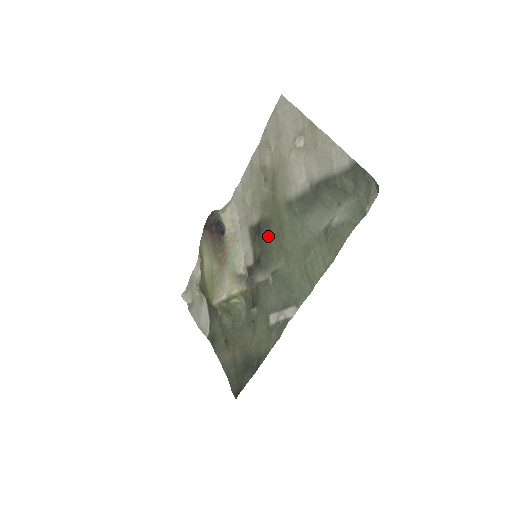
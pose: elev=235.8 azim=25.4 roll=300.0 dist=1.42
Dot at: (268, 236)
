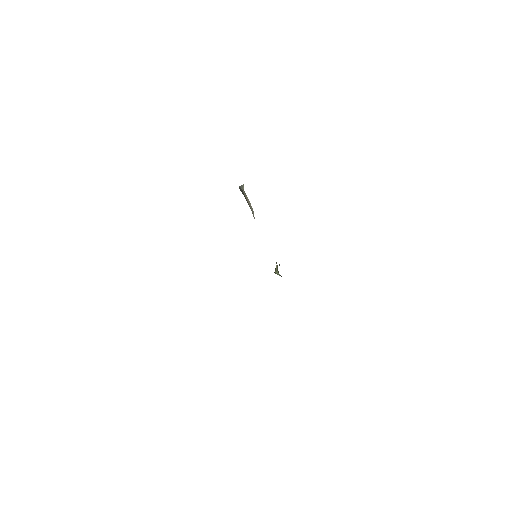
Dot at: occluded
